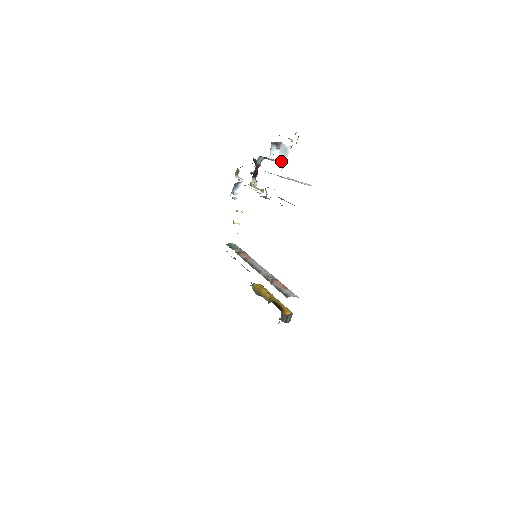
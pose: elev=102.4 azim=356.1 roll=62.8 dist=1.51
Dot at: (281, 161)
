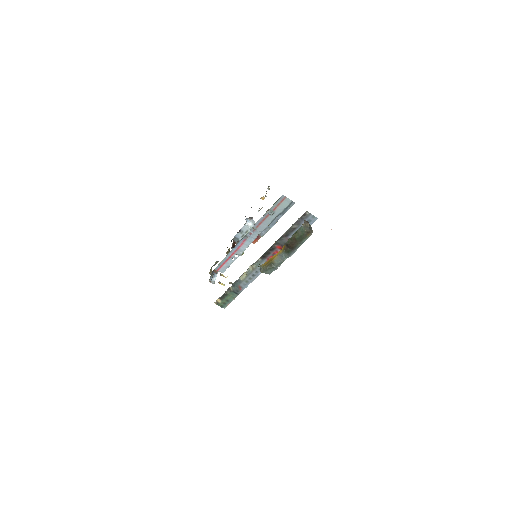
Dot at: occluded
